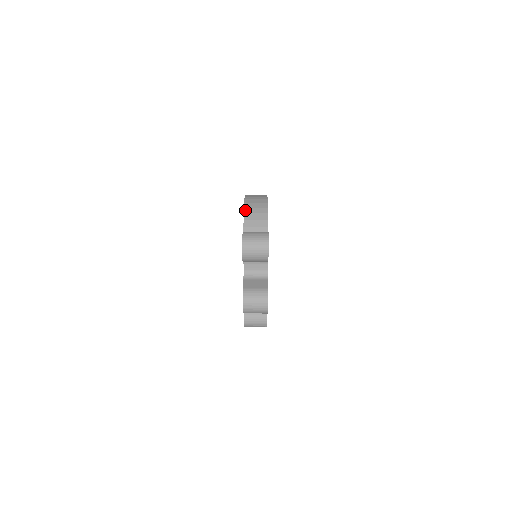
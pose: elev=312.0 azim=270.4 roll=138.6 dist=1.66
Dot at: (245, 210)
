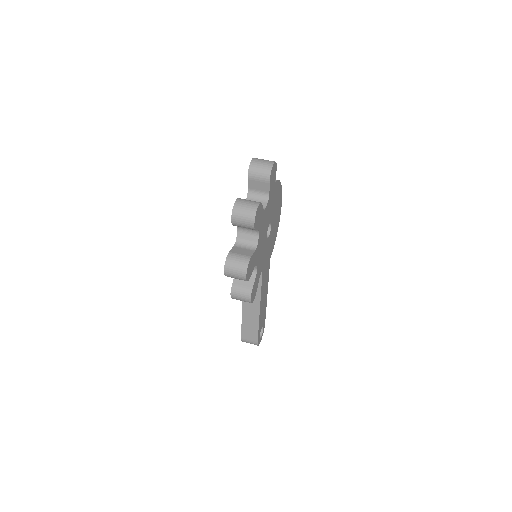
Dot at: occluded
